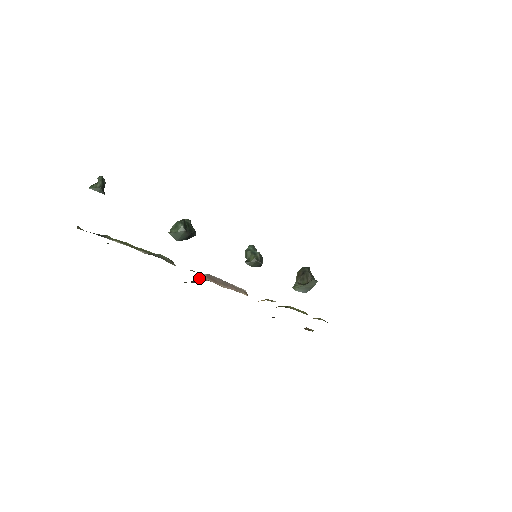
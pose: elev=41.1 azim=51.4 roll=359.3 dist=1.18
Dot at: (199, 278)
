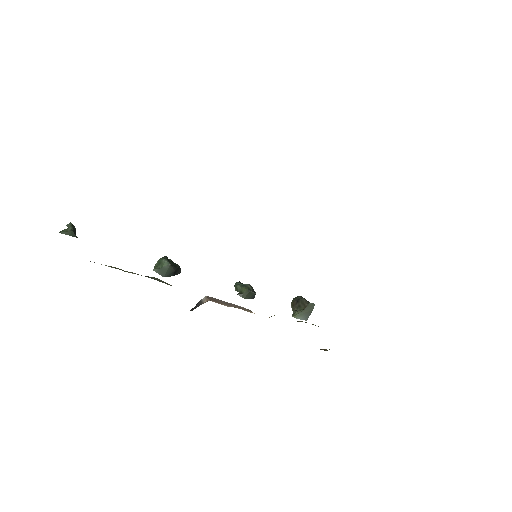
Dot at: (198, 303)
